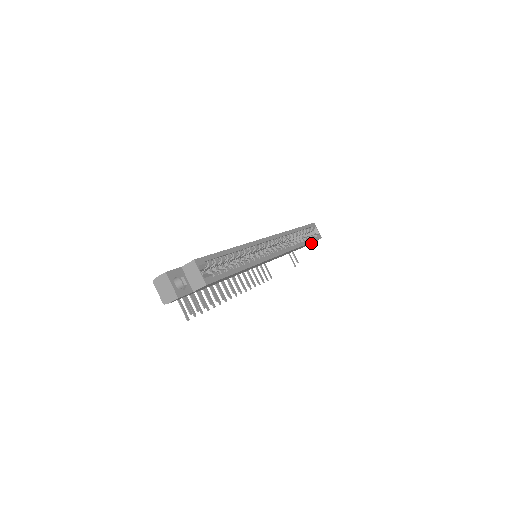
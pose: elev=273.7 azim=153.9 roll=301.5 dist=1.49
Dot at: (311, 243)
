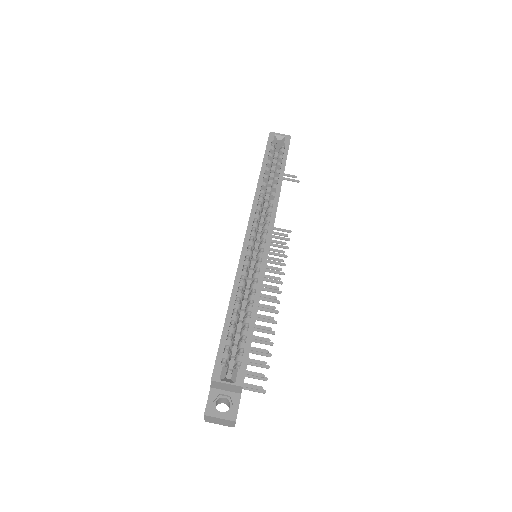
Dot at: occluded
